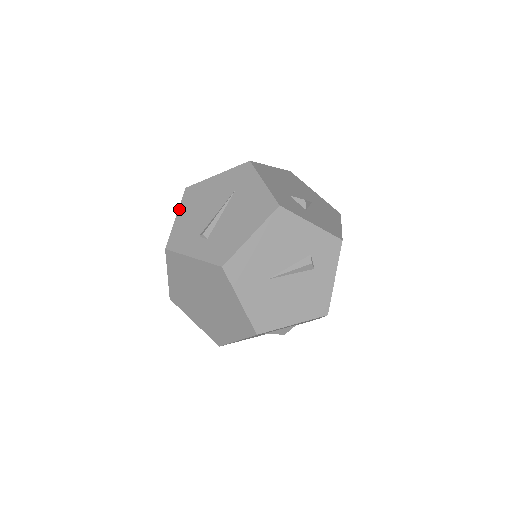
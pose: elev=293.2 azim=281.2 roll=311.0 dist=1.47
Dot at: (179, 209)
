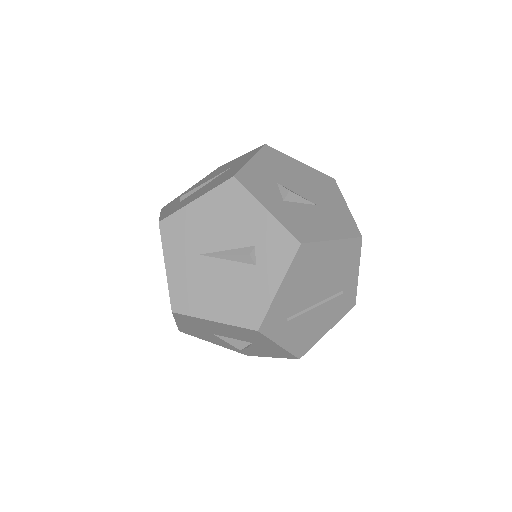
Dot at: (198, 182)
